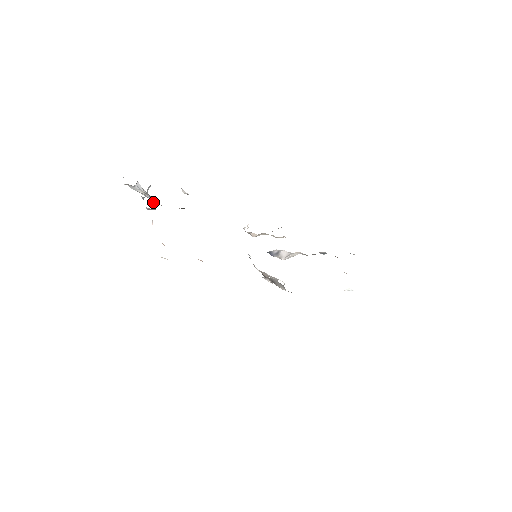
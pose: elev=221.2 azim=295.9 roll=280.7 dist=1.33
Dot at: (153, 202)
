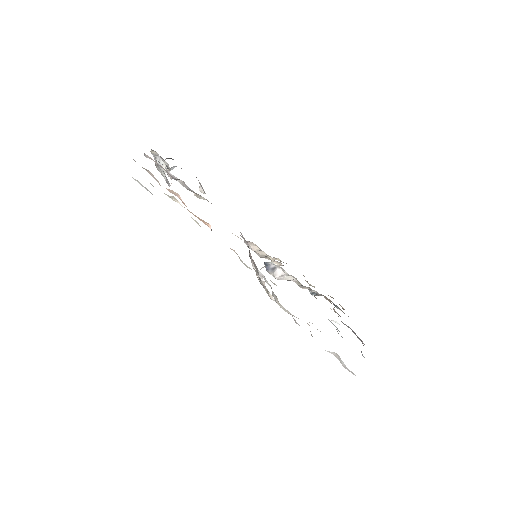
Dot at: occluded
